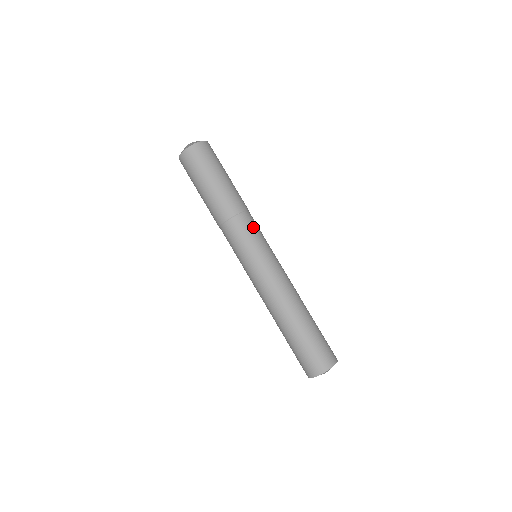
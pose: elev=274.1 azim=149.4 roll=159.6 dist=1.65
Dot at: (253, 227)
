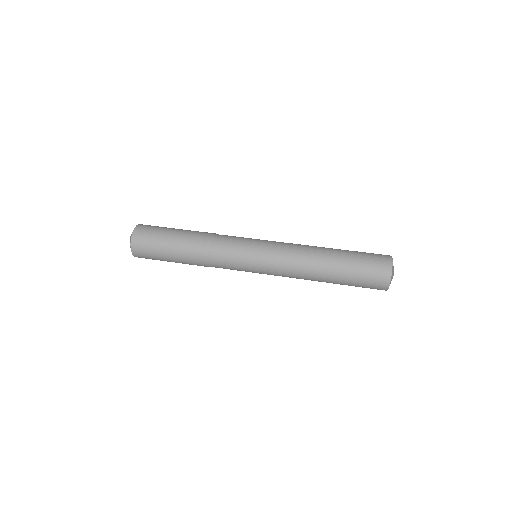
Dot at: (233, 237)
